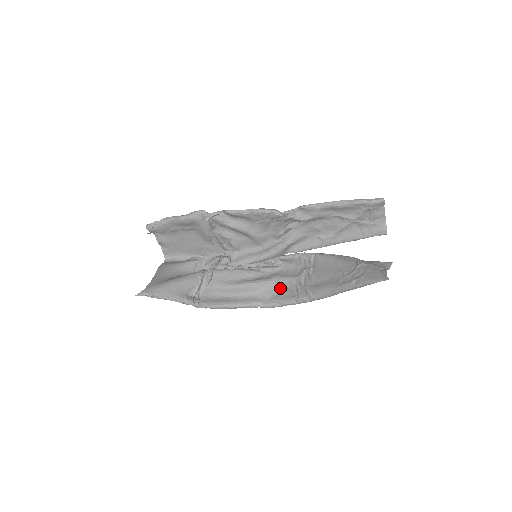
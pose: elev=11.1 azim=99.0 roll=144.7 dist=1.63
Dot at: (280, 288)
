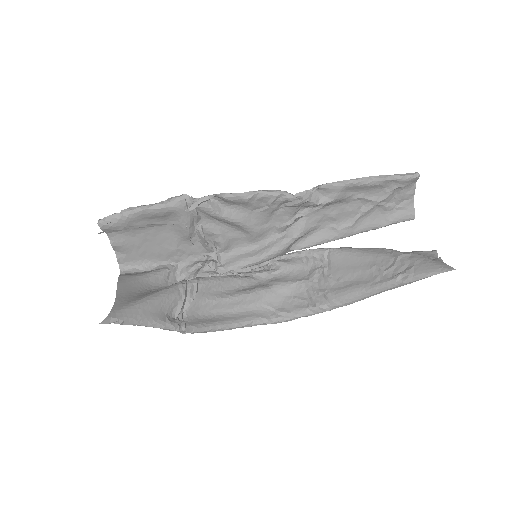
Dot at: (285, 297)
